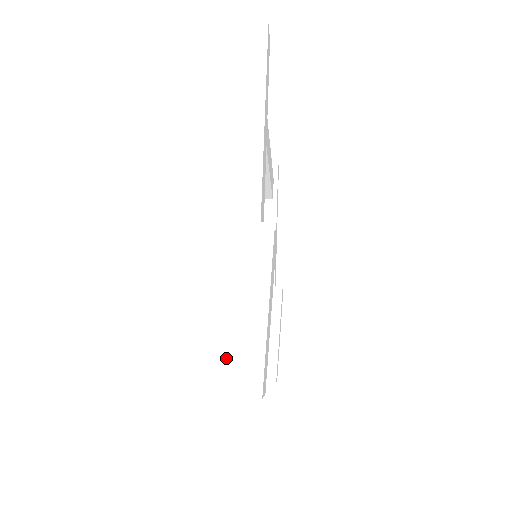
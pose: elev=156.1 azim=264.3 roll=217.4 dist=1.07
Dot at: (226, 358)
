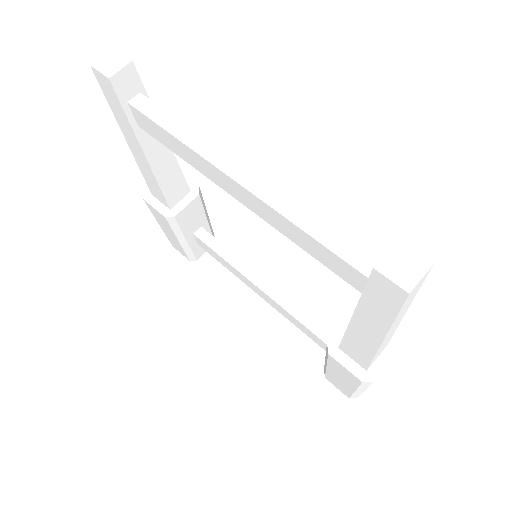
Dot at: occluded
